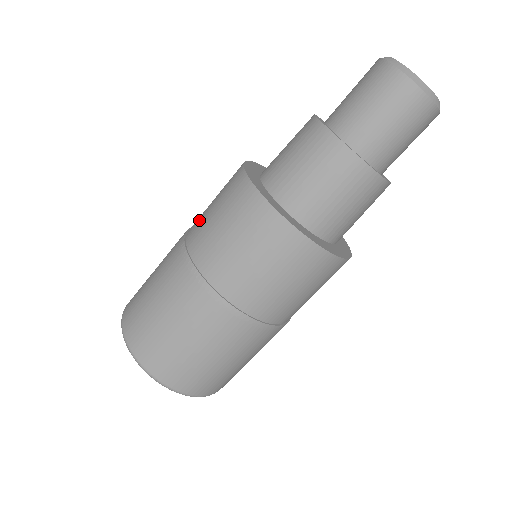
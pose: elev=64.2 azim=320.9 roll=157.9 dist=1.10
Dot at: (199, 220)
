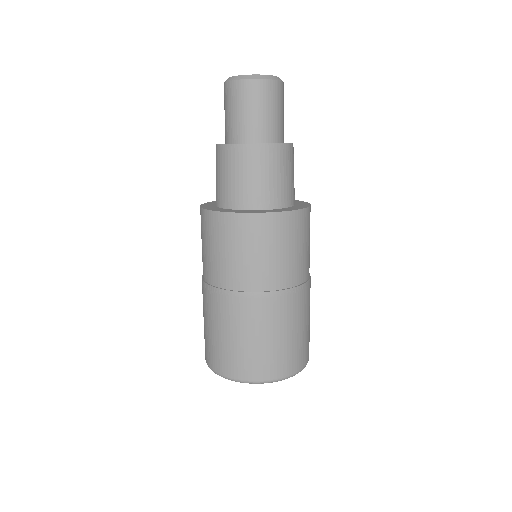
Dot at: occluded
